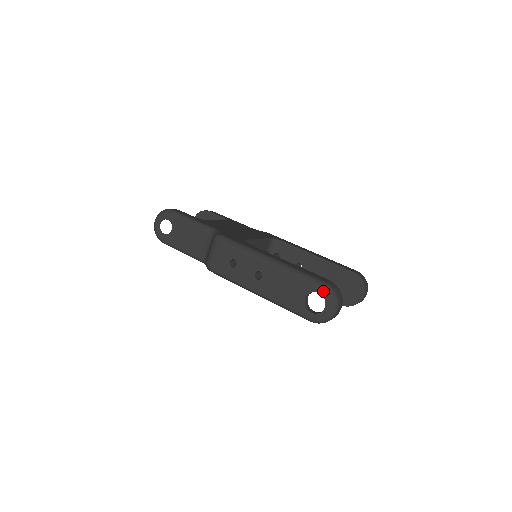
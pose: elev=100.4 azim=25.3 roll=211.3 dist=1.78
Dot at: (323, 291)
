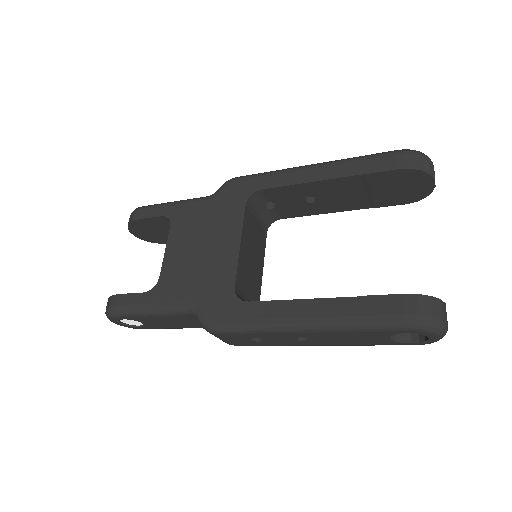
Dot at: (413, 332)
